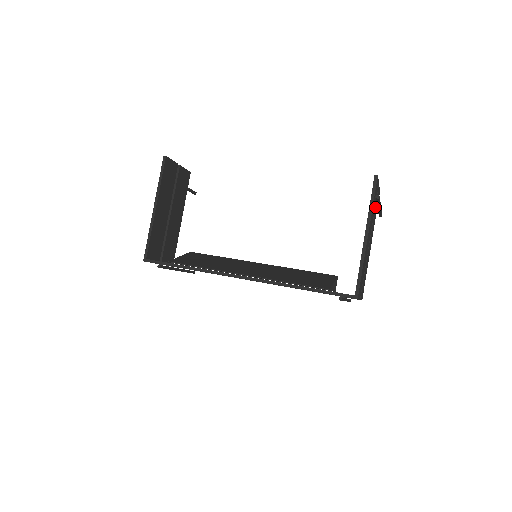
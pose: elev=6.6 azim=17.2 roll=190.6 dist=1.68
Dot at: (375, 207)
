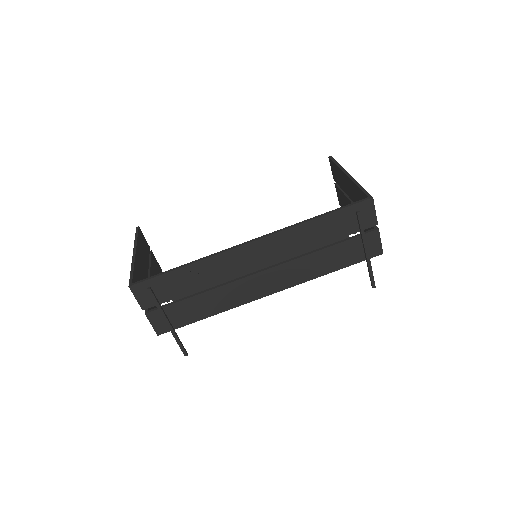
Dot at: occluded
